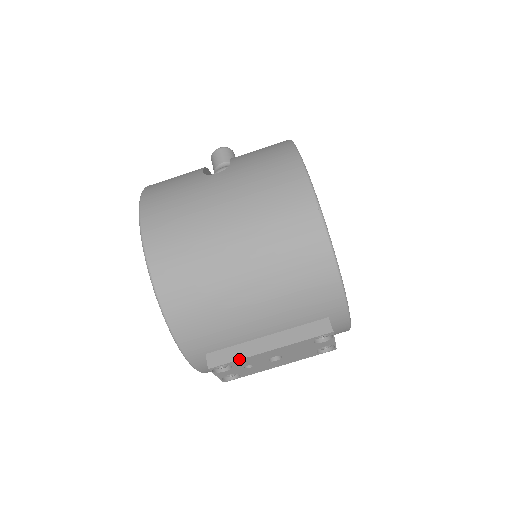
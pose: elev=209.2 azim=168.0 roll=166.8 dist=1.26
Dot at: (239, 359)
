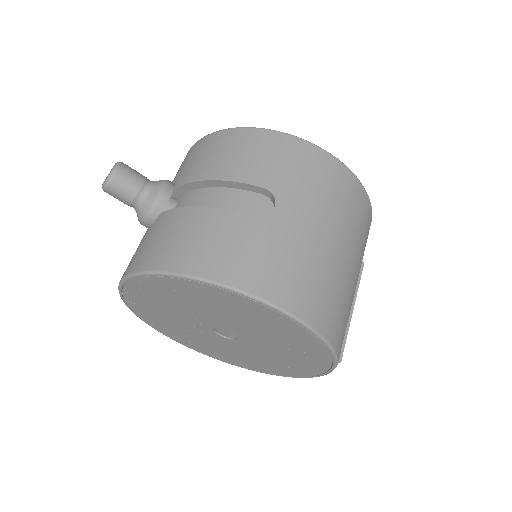
Dot at: occluded
